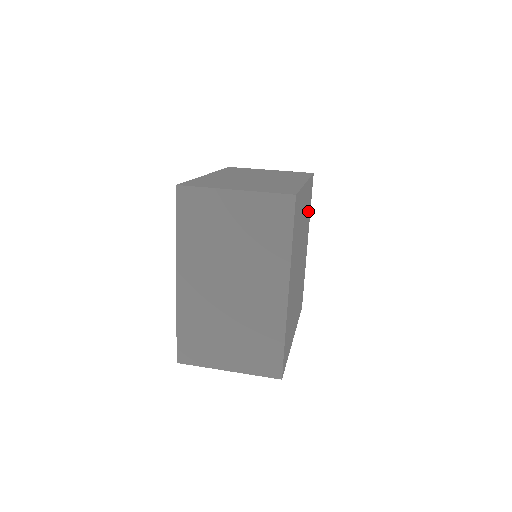
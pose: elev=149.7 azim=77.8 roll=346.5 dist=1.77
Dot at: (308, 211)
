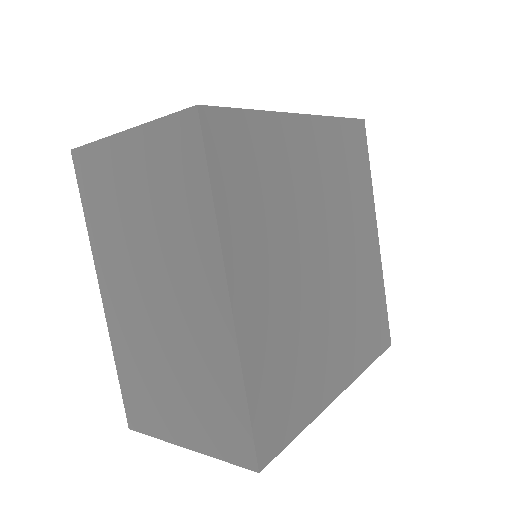
Dot at: (353, 177)
